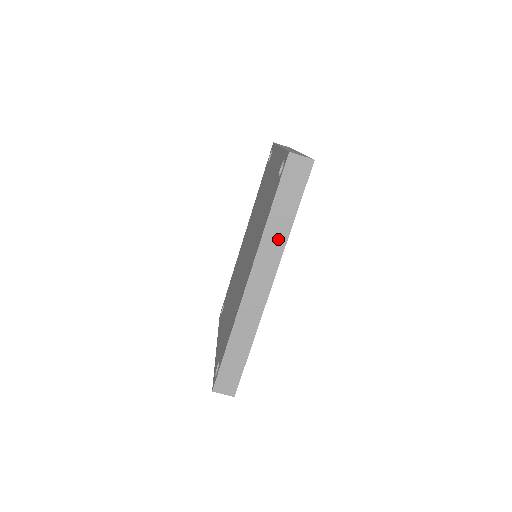
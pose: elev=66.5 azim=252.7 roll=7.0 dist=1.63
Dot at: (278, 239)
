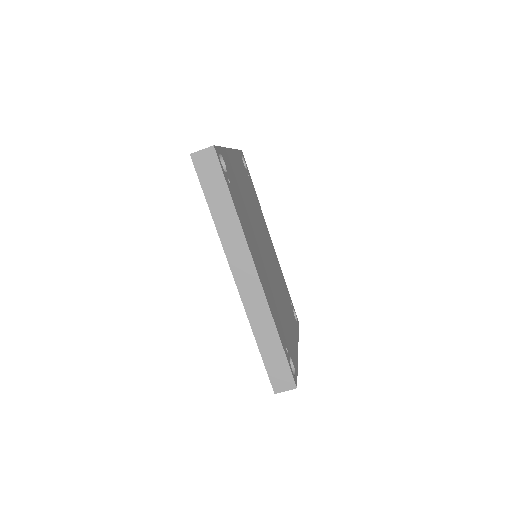
Dot at: (233, 229)
